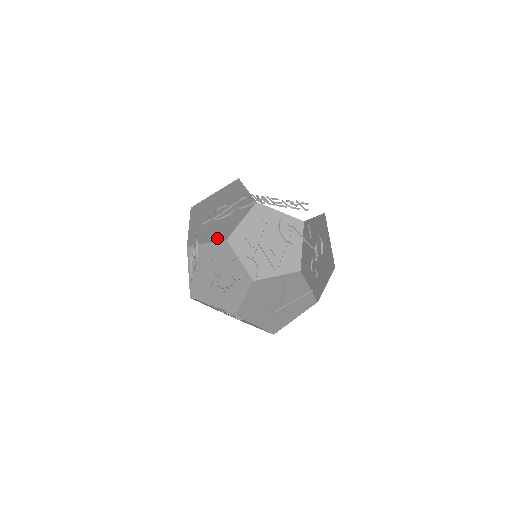
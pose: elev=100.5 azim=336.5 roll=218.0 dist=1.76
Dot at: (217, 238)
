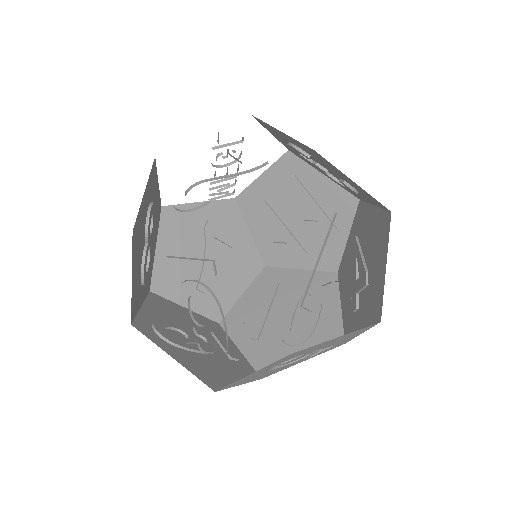
Dot at: (248, 277)
